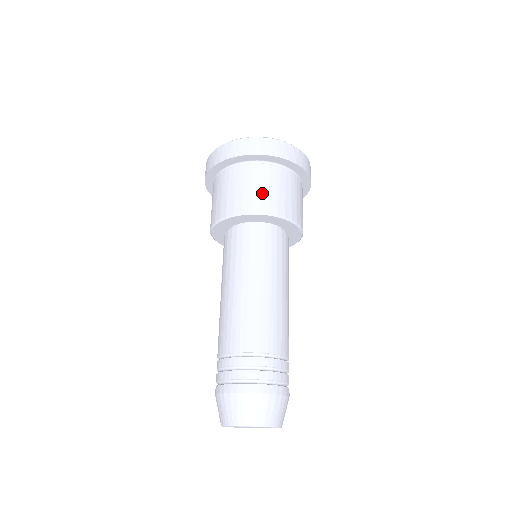
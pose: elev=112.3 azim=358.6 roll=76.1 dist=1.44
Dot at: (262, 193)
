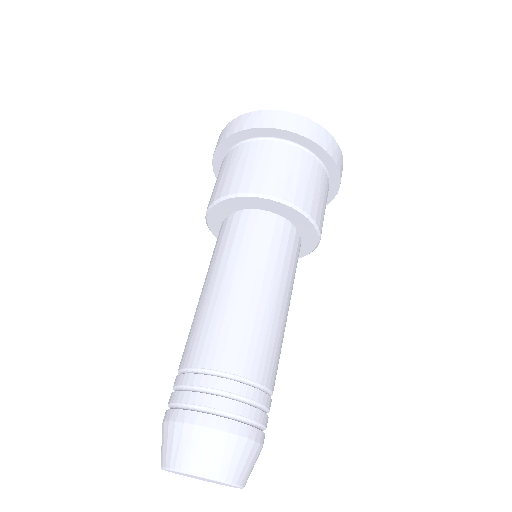
Dot at: (256, 172)
